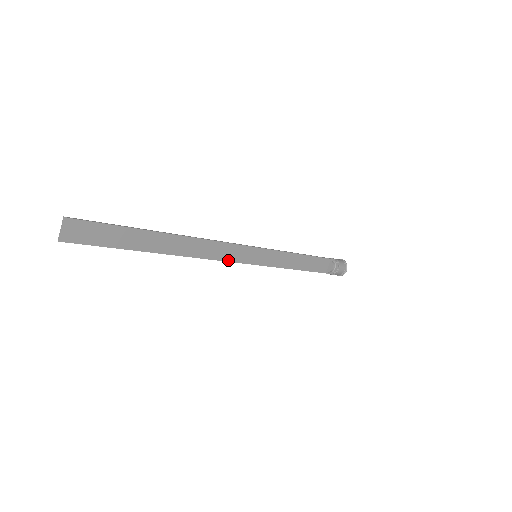
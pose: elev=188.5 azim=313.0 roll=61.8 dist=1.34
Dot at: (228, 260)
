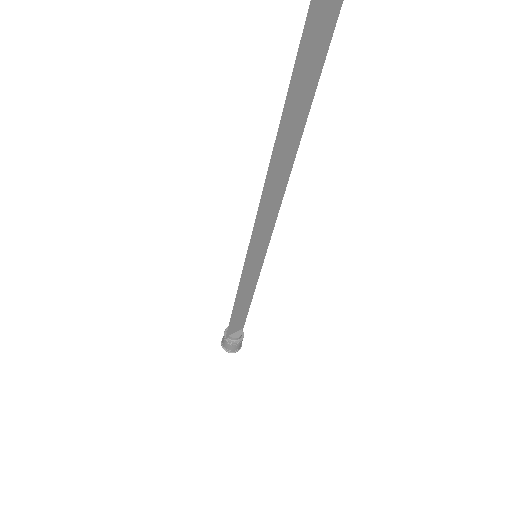
Dot at: (256, 230)
